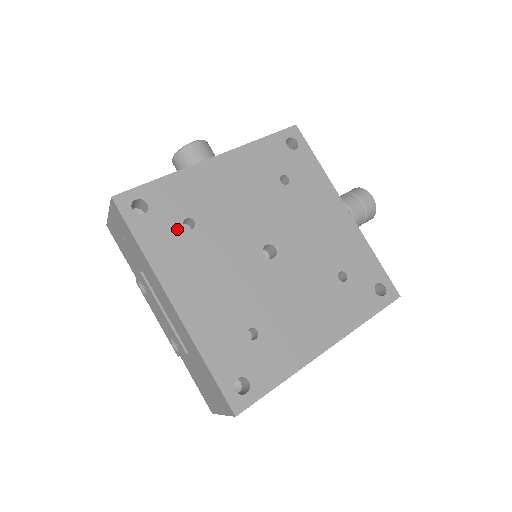
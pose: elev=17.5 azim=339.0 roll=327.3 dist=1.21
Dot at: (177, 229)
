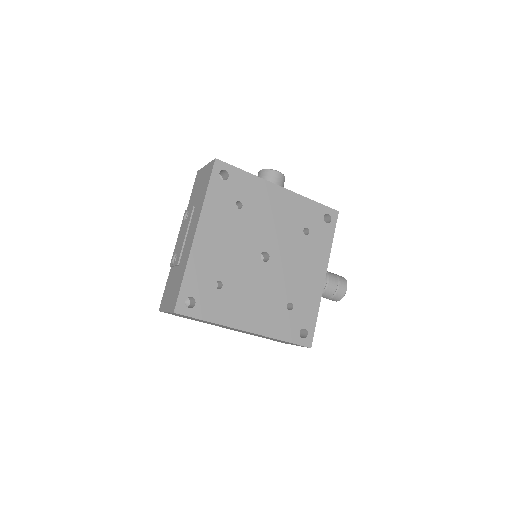
Dot at: (231, 202)
